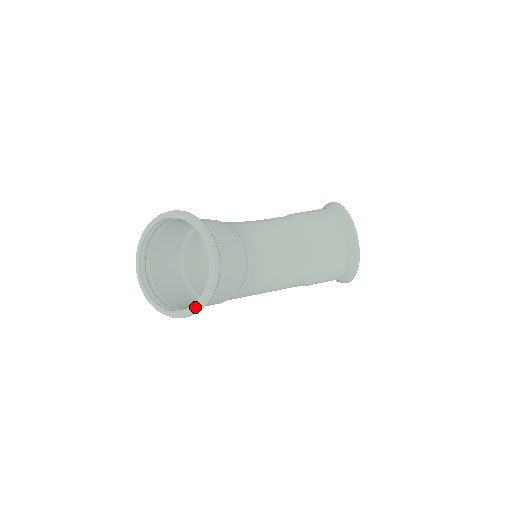
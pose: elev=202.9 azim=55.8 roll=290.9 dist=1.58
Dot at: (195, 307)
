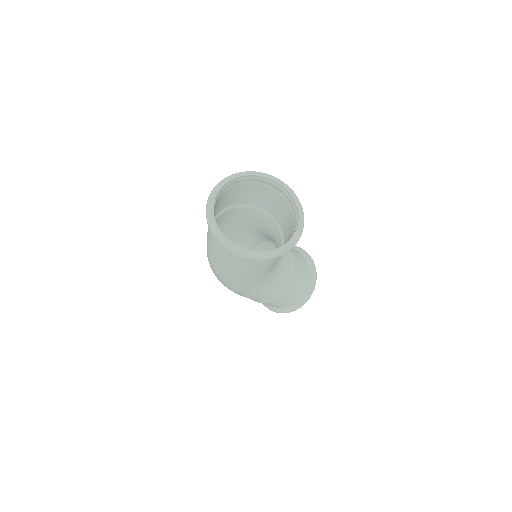
Dot at: (280, 250)
